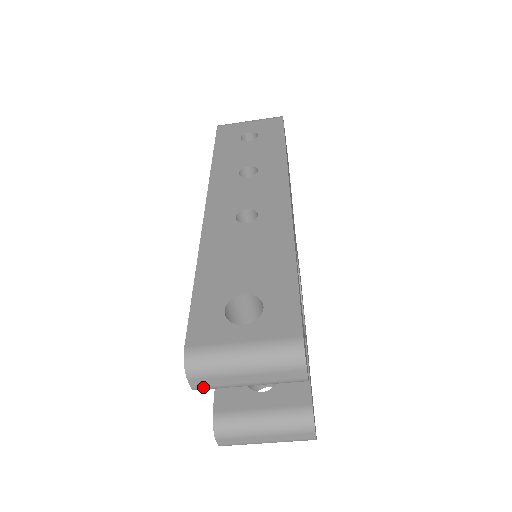
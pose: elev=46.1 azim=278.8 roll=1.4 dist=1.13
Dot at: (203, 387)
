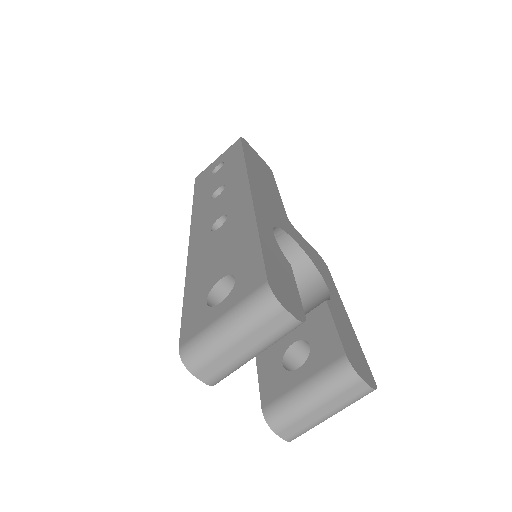
Dot at: (213, 377)
